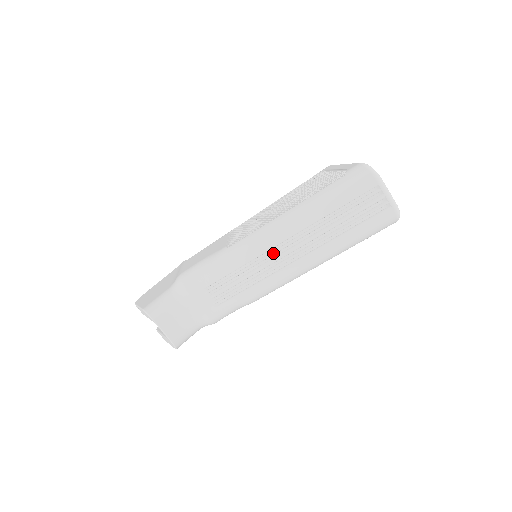
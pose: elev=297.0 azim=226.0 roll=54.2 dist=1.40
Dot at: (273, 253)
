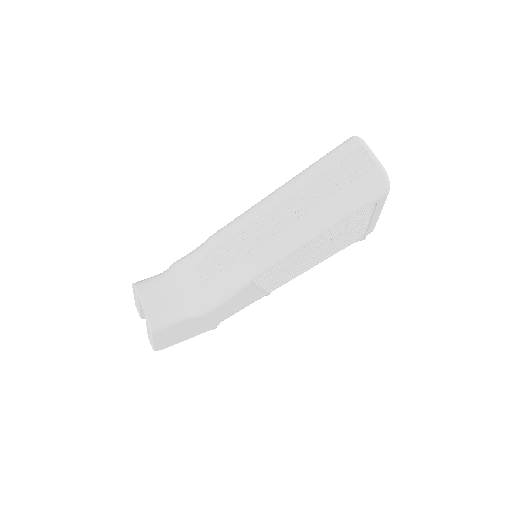
Dot at: (259, 222)
